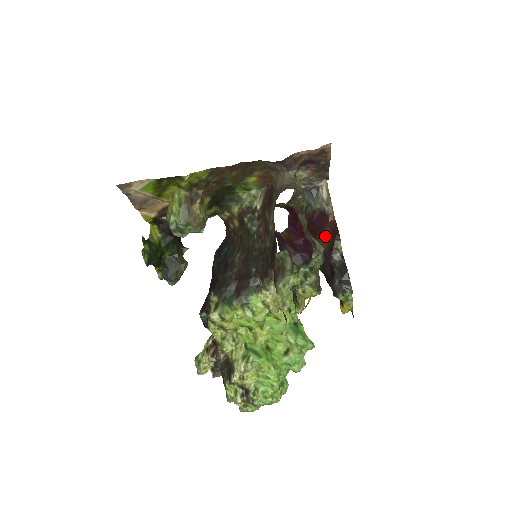
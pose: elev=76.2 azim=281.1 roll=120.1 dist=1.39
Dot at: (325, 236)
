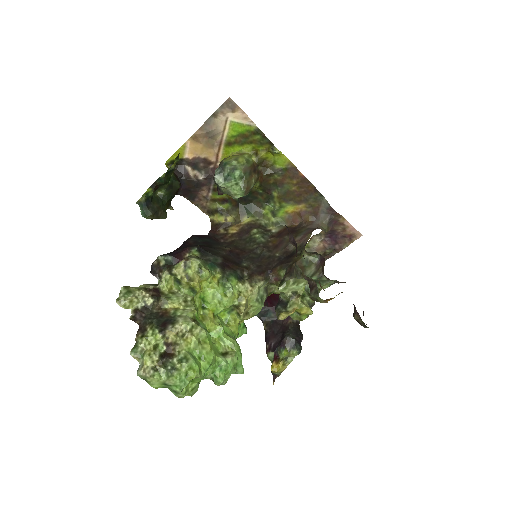
Dot at: occluded
